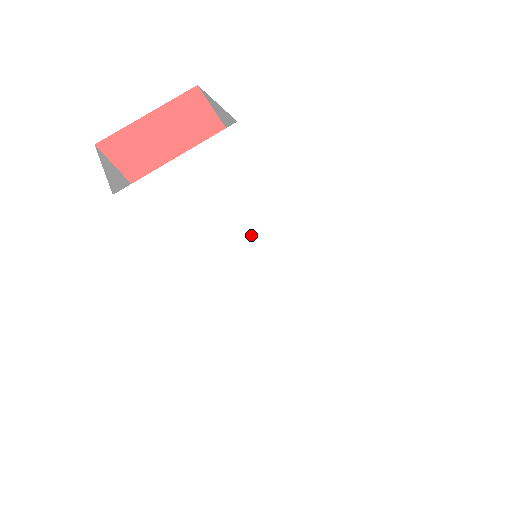
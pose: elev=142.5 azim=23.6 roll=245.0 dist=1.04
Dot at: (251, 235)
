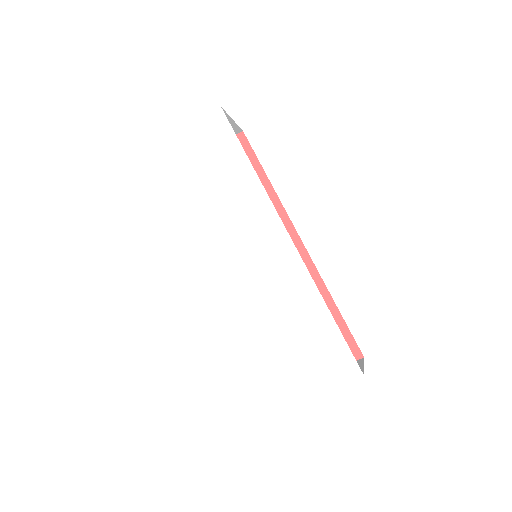
Dot at: (226, 197)
